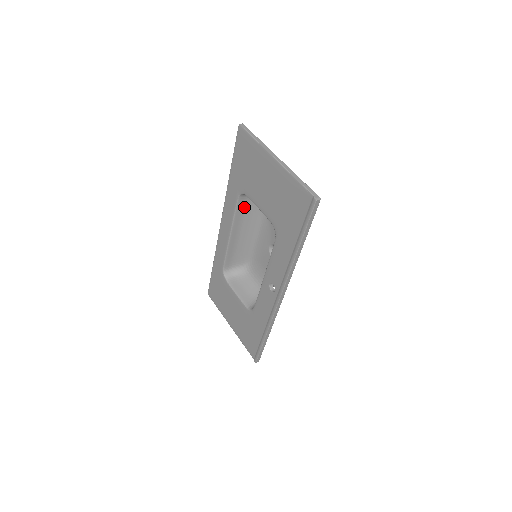
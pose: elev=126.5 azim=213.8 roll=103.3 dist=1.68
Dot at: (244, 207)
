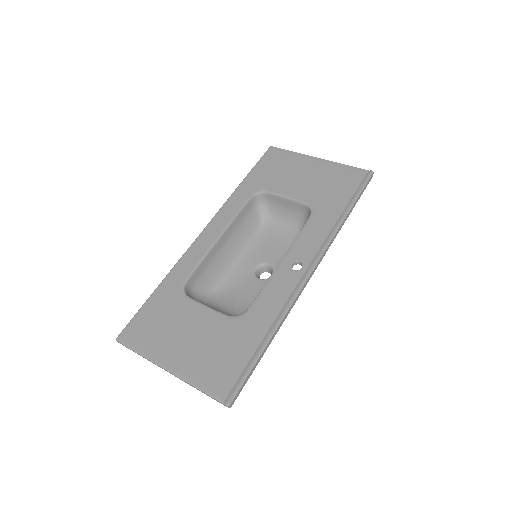
Dot at: (246, 214)
